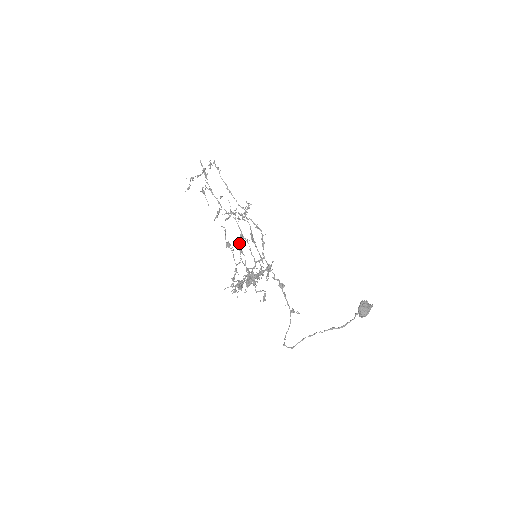
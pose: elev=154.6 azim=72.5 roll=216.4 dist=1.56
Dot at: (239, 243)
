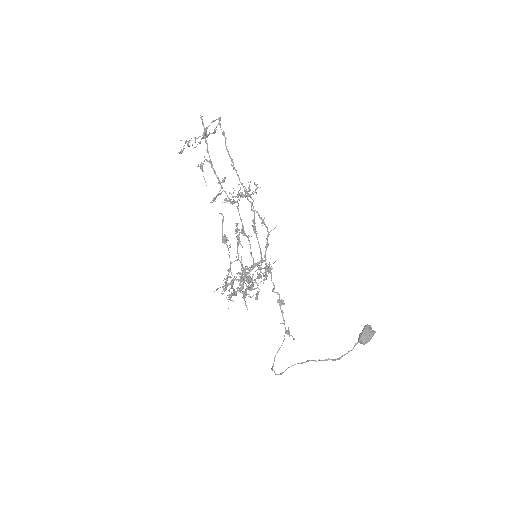
Dot at: (237, 231)
